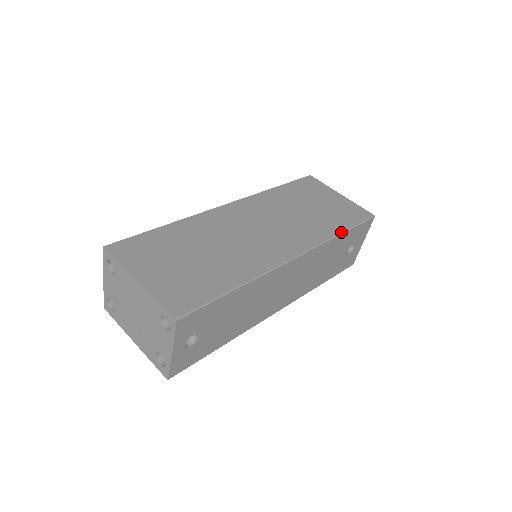
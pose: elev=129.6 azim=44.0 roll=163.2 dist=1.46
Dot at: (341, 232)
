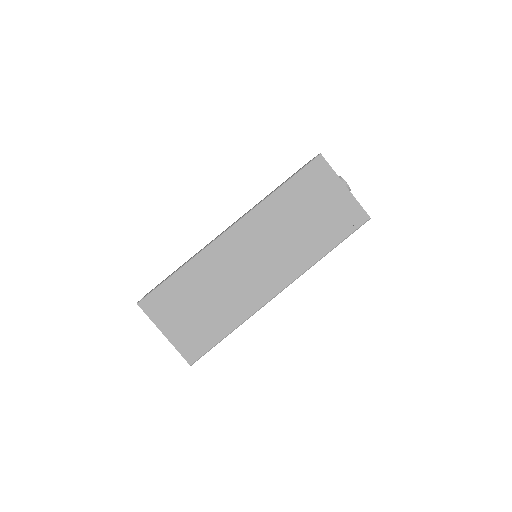
Dot at: (327, 252)
